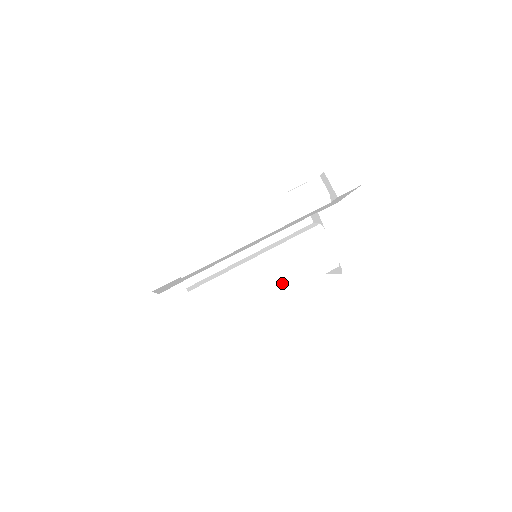
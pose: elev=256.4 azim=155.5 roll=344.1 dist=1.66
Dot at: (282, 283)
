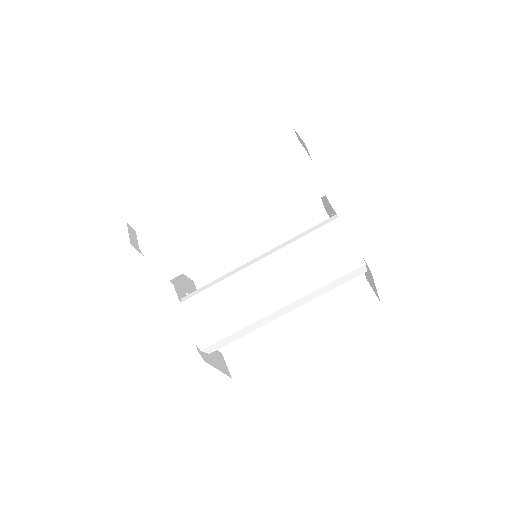
Dot at: (284, 284)
